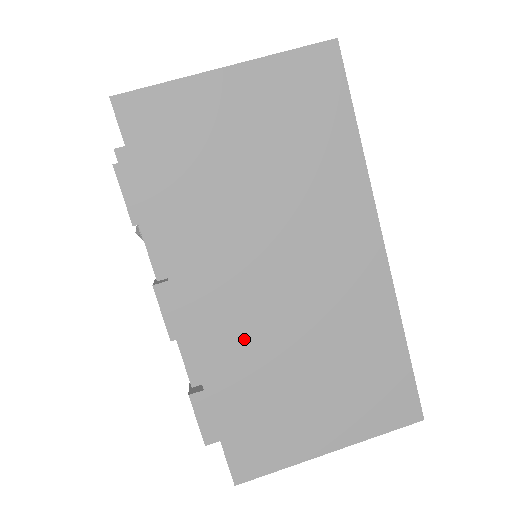
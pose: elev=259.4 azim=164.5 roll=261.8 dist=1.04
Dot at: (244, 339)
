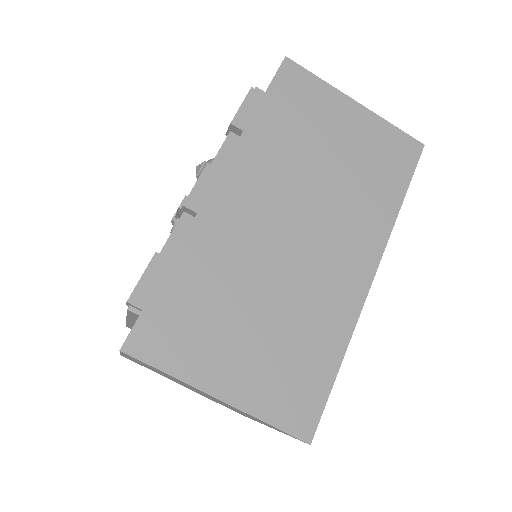
Dot at: (236, 245)
